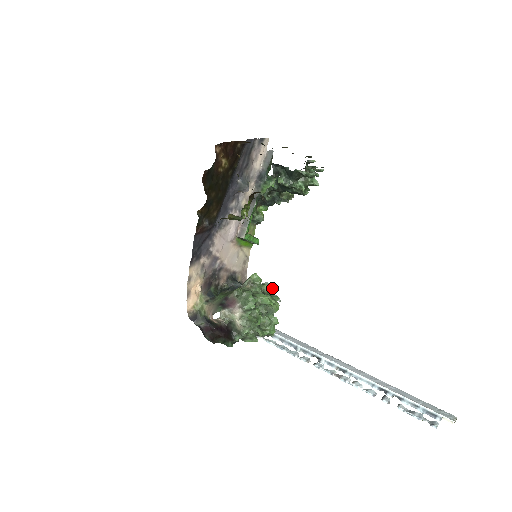
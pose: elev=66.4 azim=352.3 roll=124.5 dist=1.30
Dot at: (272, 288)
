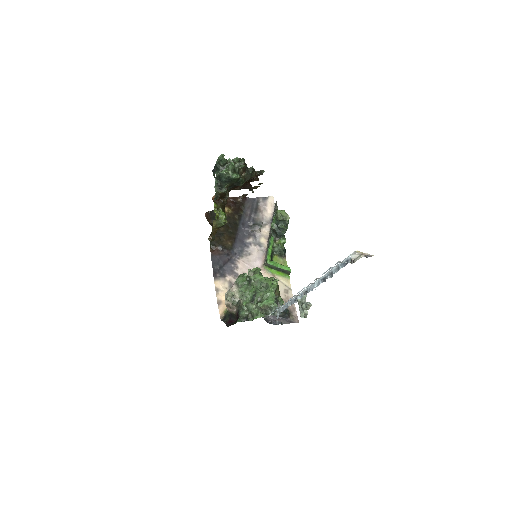
Dot at: (304, 298)
